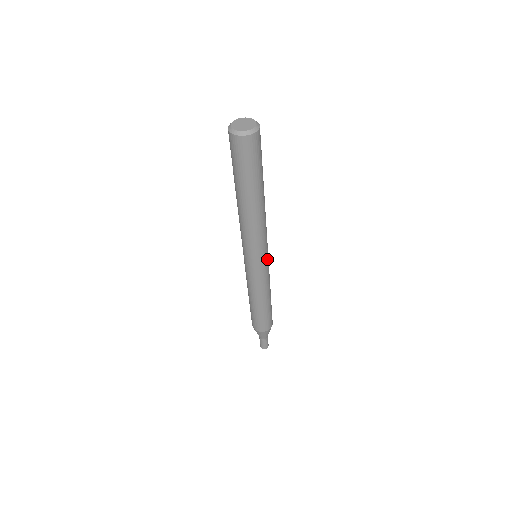
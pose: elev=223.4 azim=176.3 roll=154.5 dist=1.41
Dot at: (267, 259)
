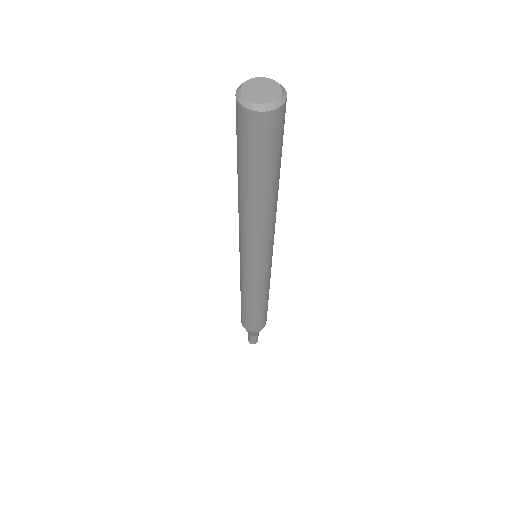
Dot at: occluded
